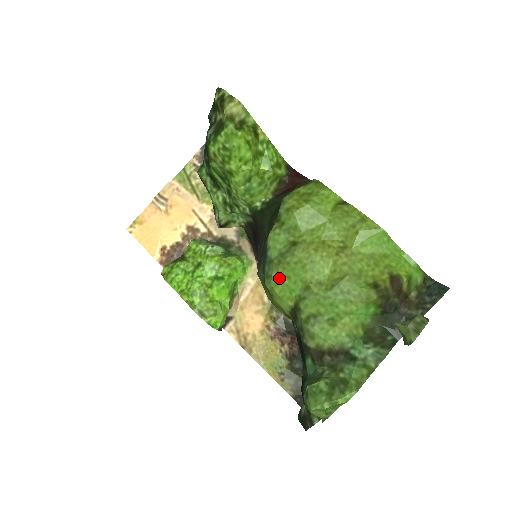
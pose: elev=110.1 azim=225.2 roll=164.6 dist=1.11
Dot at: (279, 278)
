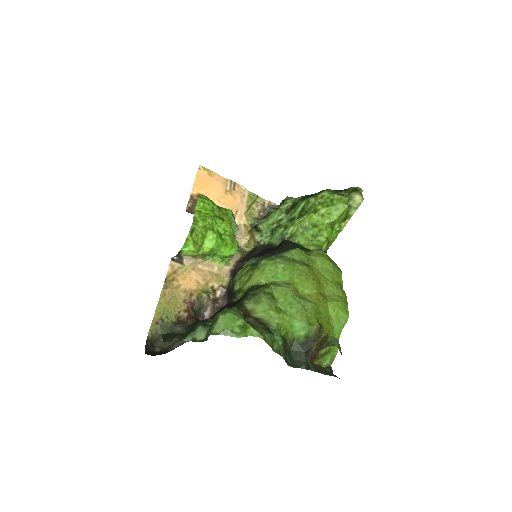
Dot at: (279, 264)
